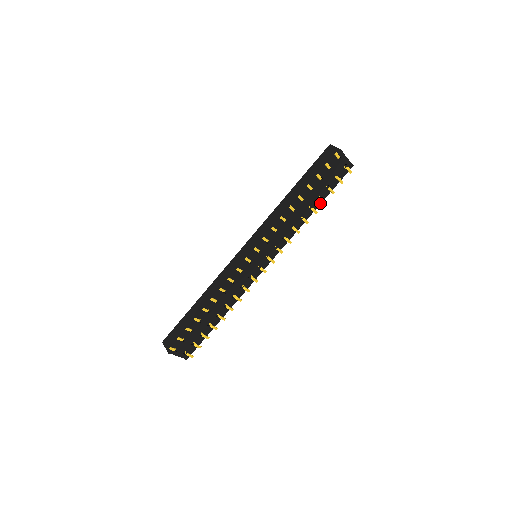
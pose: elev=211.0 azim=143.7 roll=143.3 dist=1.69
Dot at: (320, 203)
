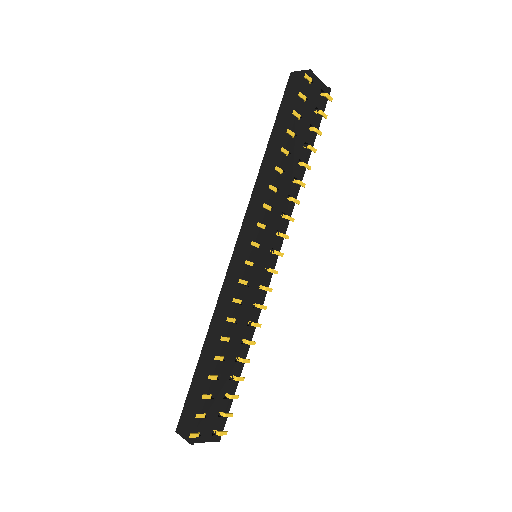
Dot at: (310, 153)
